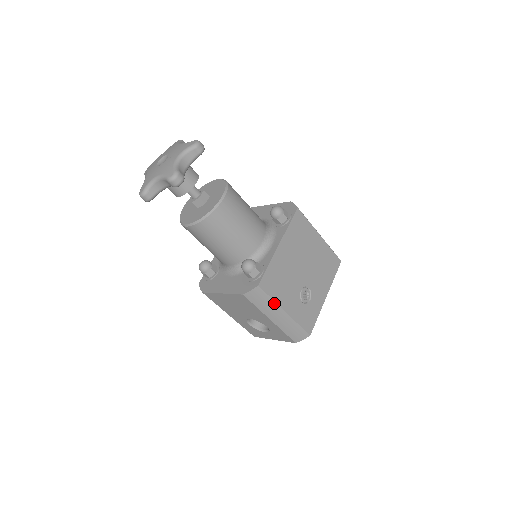
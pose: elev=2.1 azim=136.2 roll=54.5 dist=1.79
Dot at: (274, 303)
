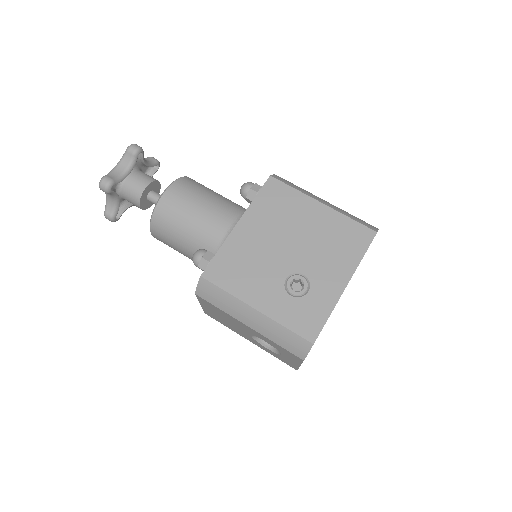
Dot at: (233, 298)
